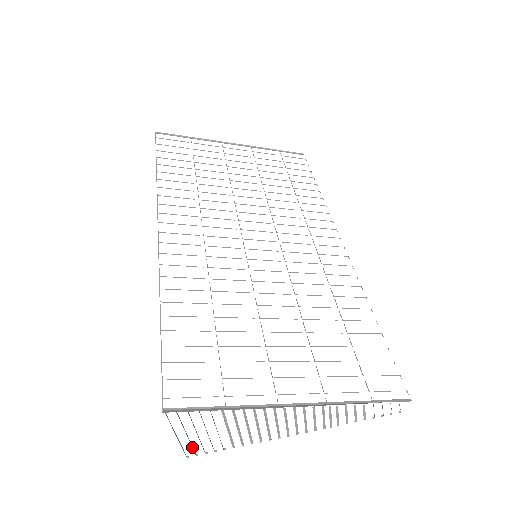
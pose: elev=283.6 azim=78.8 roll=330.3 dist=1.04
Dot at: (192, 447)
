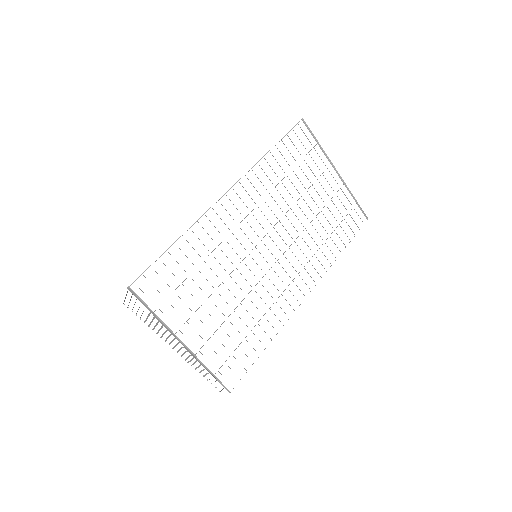
Dot at: occluded
